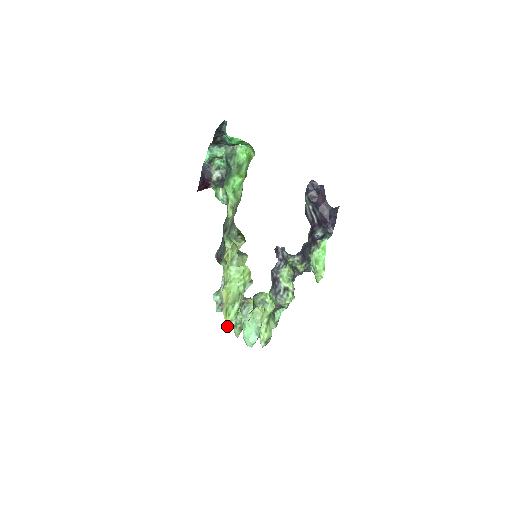
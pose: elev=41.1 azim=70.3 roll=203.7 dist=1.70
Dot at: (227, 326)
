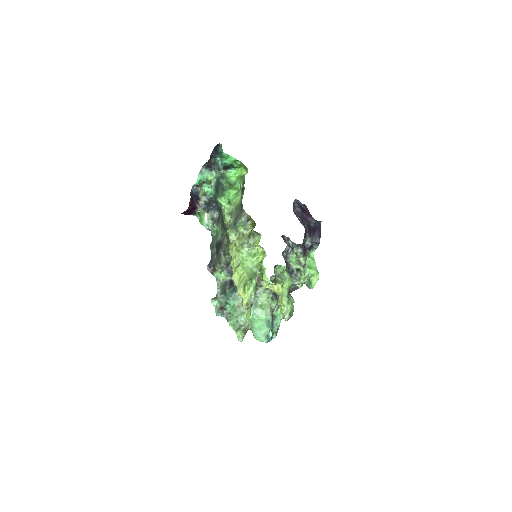
Dot at: (247, 301)
